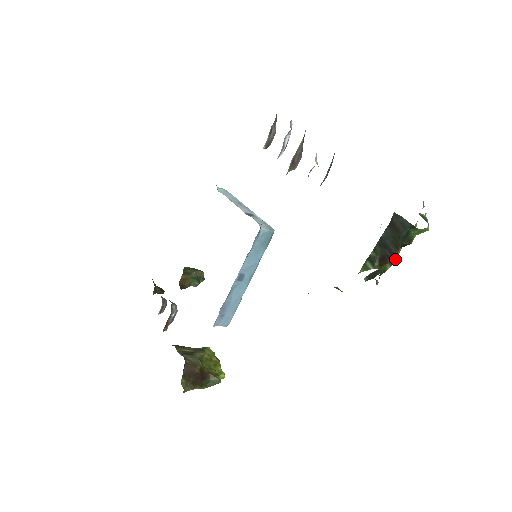
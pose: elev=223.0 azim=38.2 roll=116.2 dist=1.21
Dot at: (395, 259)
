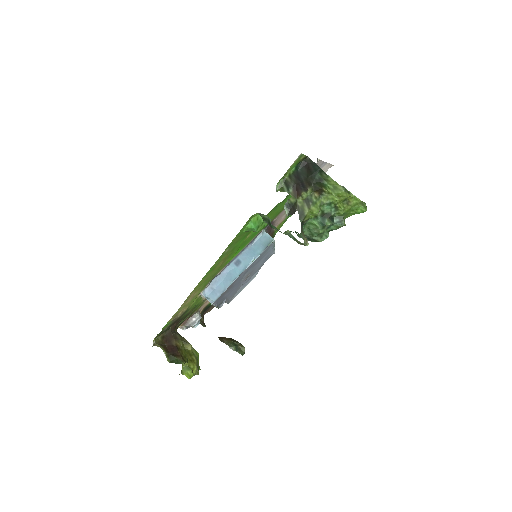
Dot at: (312, 203)
